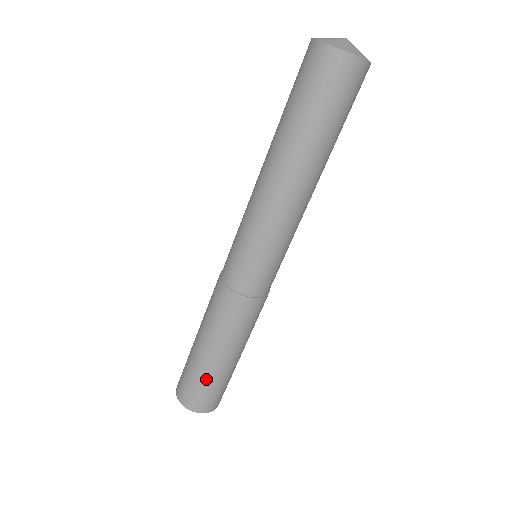
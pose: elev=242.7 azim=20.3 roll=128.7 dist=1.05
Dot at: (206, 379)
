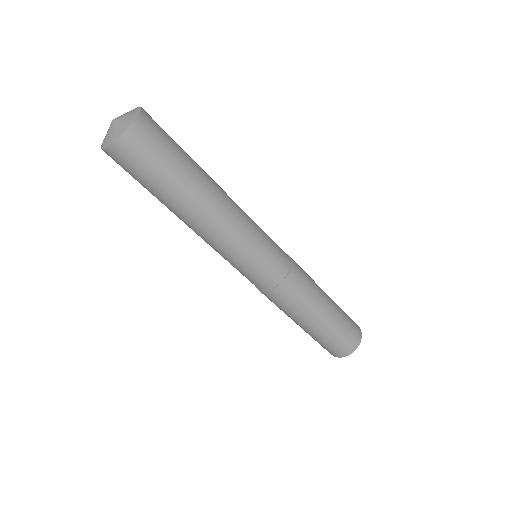
Dot at: (318, 339)
